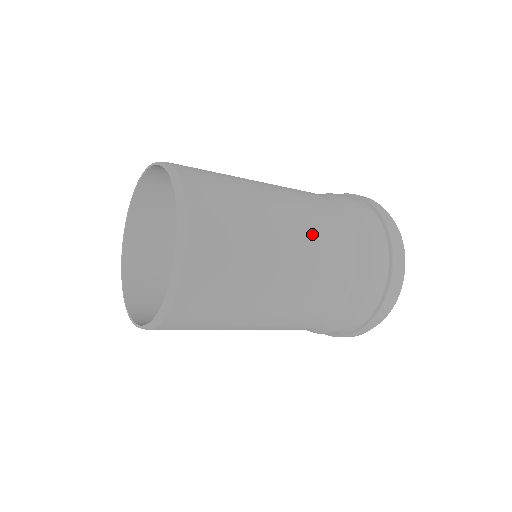
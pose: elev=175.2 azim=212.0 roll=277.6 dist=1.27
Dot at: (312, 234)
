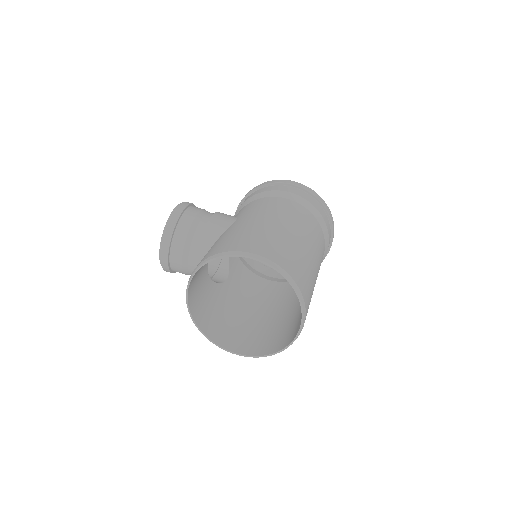
Dot at: (320, 257)
